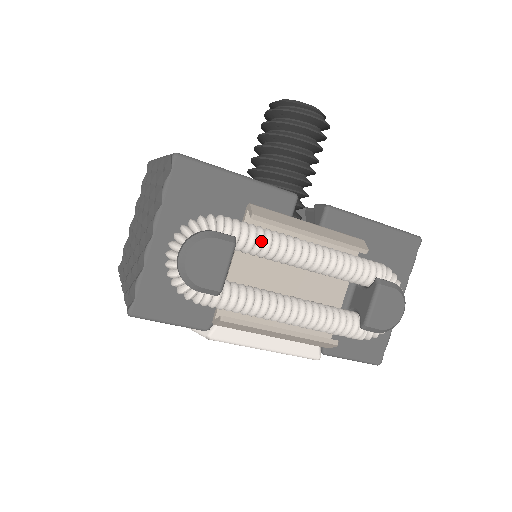
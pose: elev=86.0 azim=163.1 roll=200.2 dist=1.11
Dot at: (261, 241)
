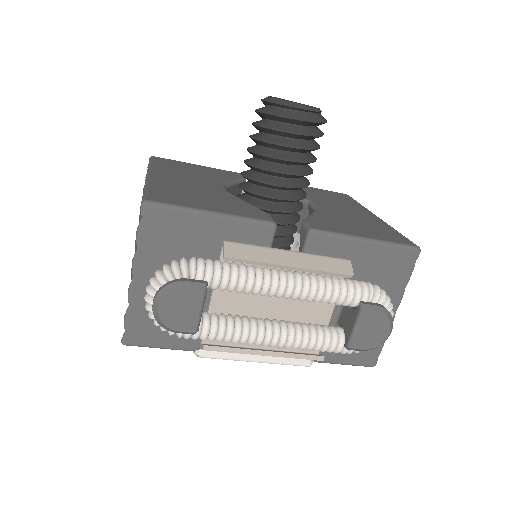
Dot at: (234, 282)
